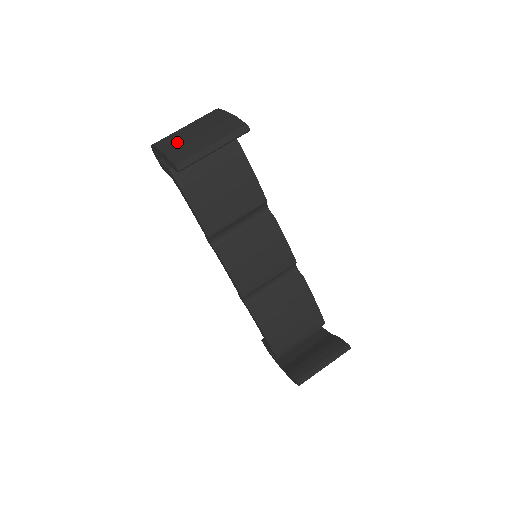
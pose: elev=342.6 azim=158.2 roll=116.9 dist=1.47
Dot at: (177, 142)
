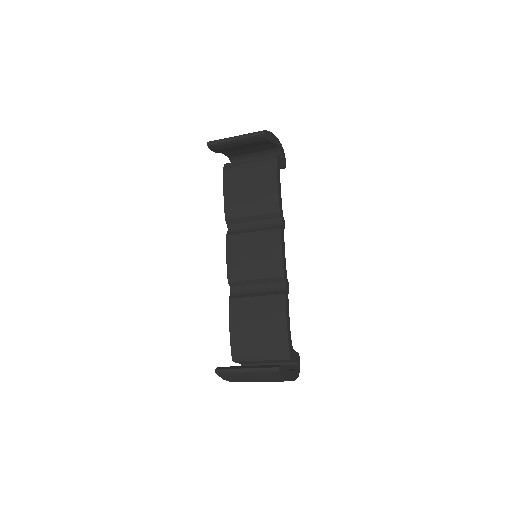
Dot at: occluded
